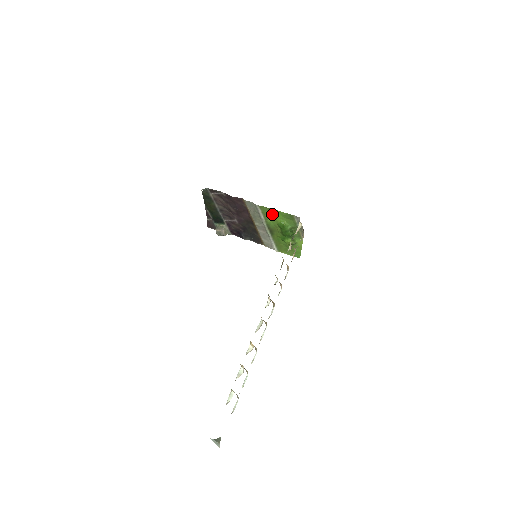
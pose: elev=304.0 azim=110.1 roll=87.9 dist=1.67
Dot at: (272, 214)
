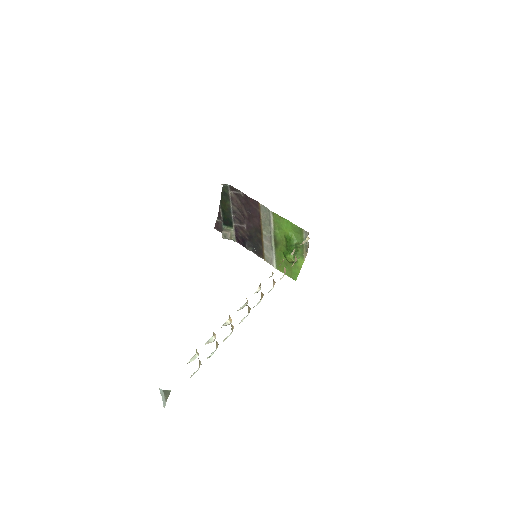
Dot at: (283, 224)
